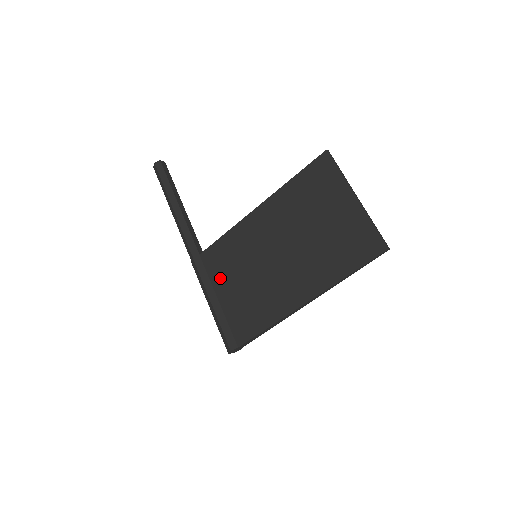
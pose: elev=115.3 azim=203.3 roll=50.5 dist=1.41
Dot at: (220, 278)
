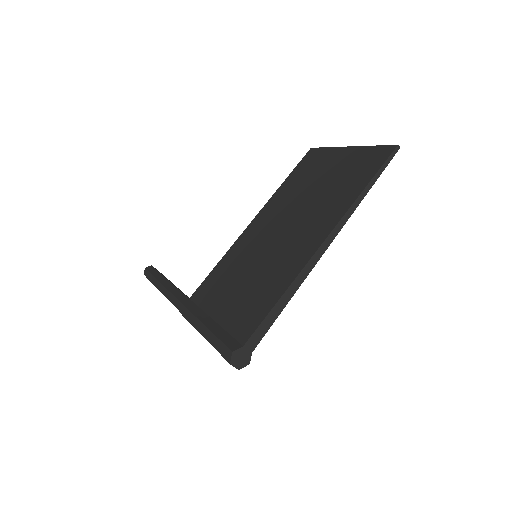
Dot at: (214, 299)
